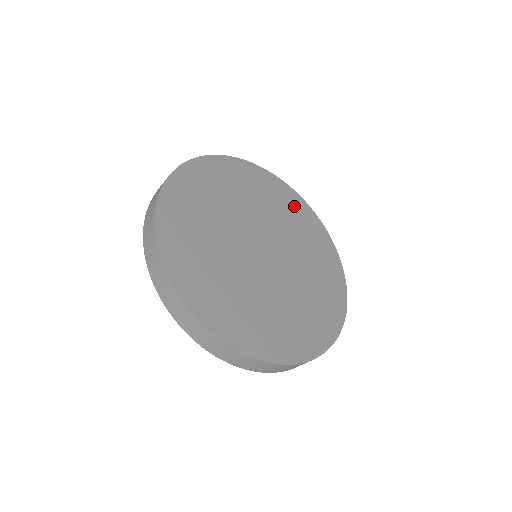
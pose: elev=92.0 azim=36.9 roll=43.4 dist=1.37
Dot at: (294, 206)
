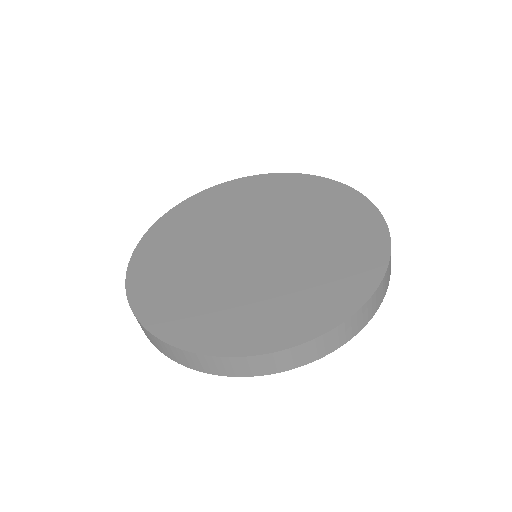
Dot at: (354, 218)
